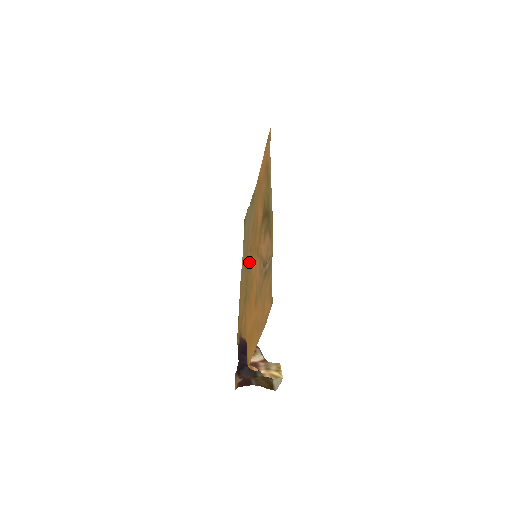
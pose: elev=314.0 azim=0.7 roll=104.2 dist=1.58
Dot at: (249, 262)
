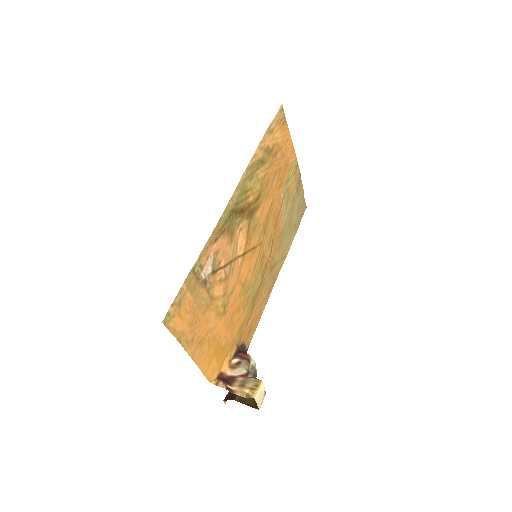
Dot at: (265, 261)
